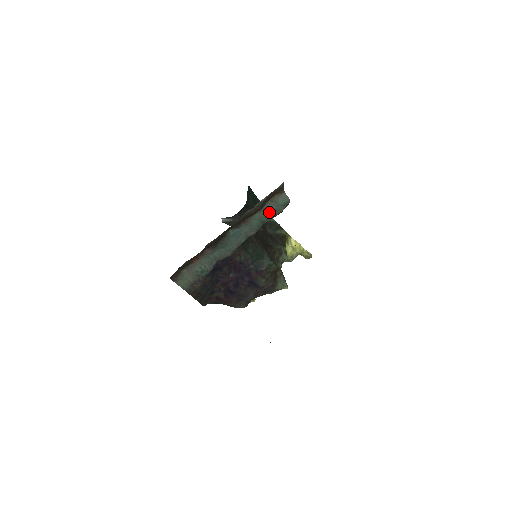
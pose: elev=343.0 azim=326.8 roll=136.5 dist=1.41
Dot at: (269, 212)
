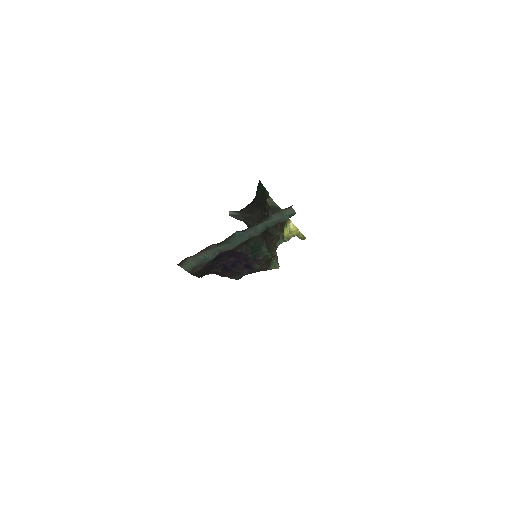
Dot at: (274, 220)
